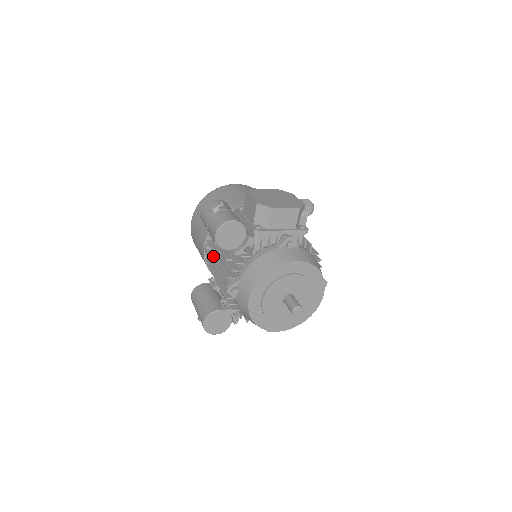
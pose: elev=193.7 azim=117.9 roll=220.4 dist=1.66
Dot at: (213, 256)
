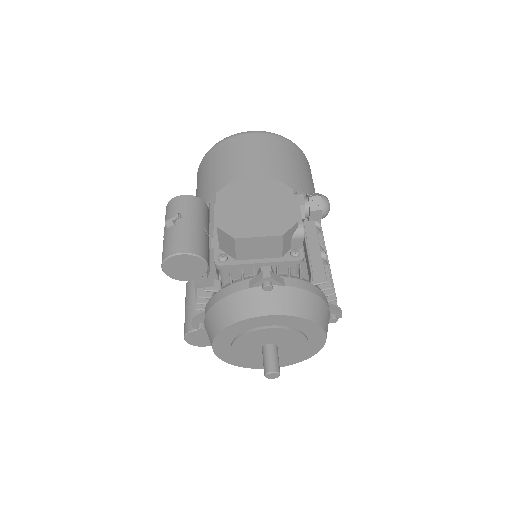
Dot at: occluded
